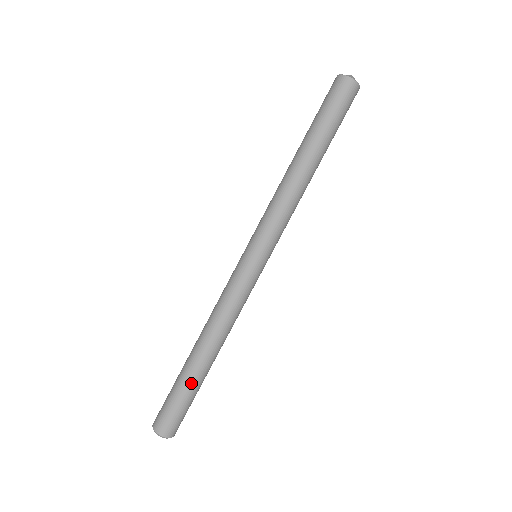
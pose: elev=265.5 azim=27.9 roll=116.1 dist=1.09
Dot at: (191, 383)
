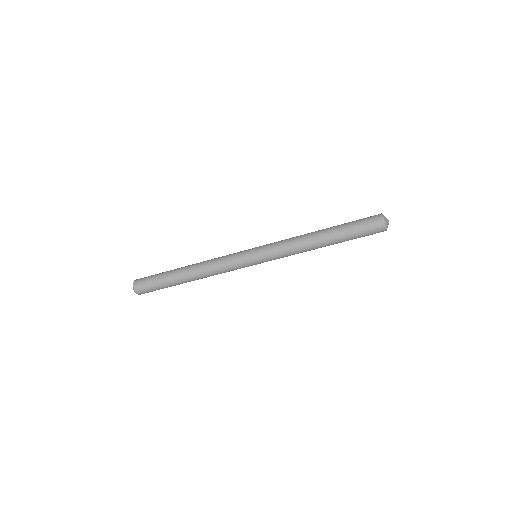
Dot at: occluded
